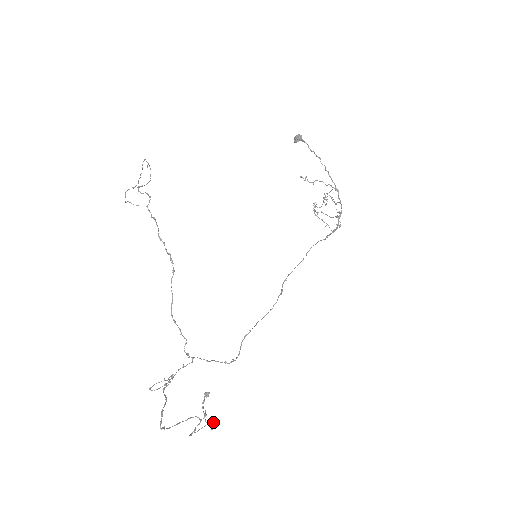
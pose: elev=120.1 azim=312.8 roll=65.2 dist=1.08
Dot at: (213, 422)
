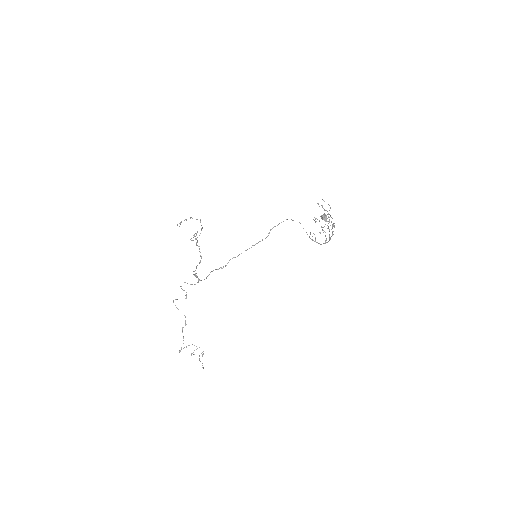
Dot at: occluded
